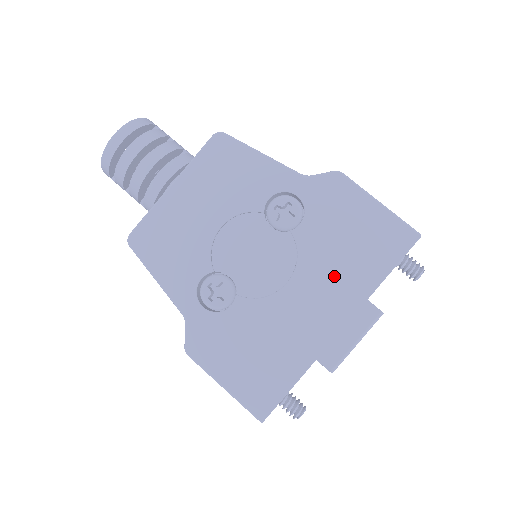
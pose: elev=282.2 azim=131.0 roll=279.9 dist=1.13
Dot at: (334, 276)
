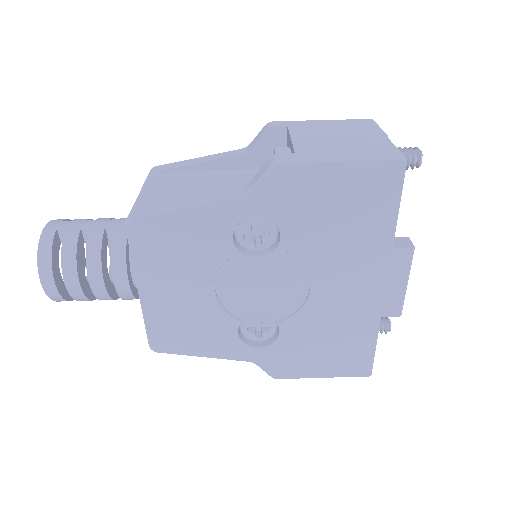
Dot at: (348, 254)
